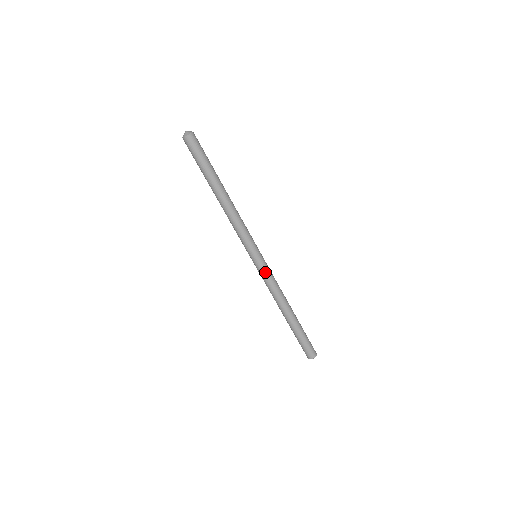
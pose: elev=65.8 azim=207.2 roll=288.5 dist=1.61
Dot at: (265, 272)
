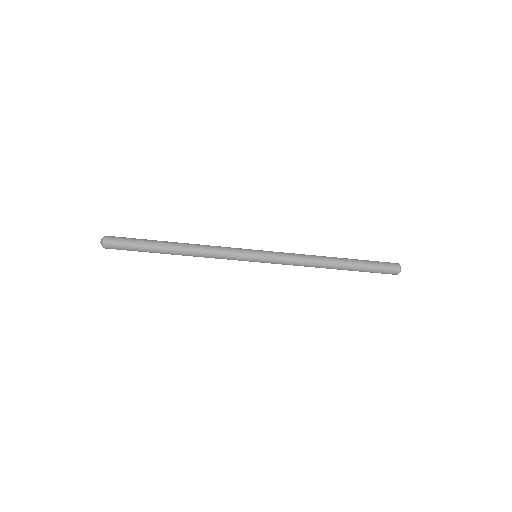
Dot at: (275, 263)
